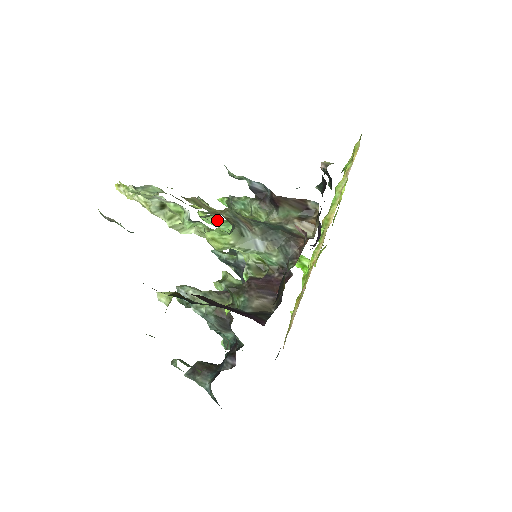
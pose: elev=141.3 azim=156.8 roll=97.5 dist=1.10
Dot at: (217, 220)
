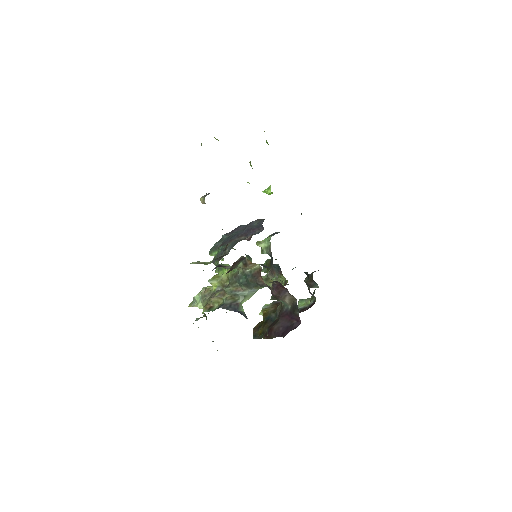
Dot at: occluded
